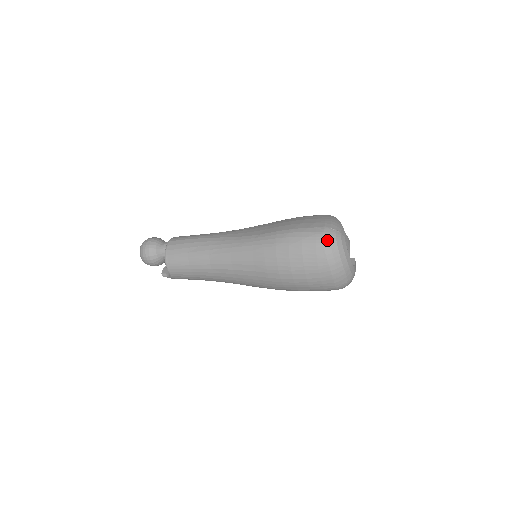
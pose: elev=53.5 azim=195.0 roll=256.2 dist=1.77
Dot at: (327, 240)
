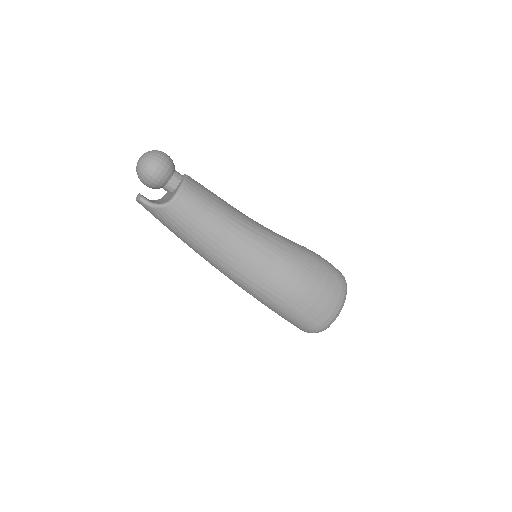
Dot at: (345, 280)
